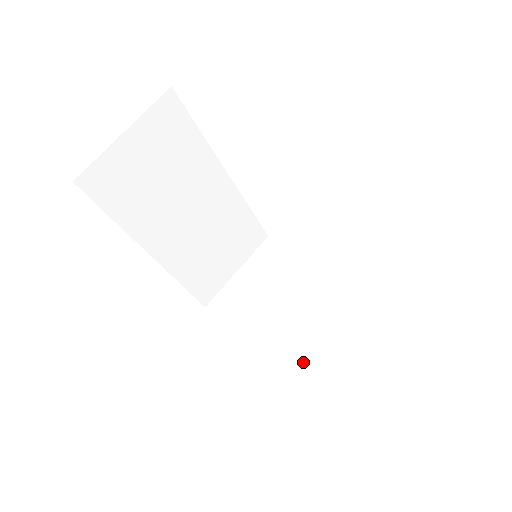
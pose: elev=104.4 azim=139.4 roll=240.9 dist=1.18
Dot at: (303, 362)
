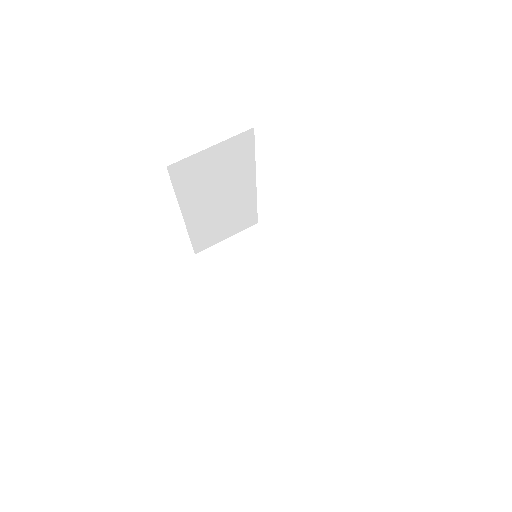
Dot at: (250, 323)
